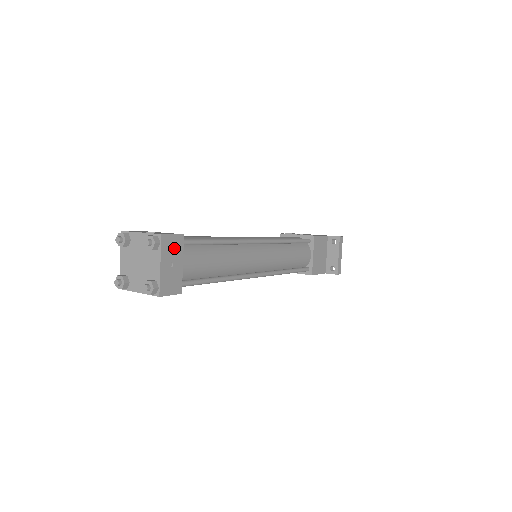
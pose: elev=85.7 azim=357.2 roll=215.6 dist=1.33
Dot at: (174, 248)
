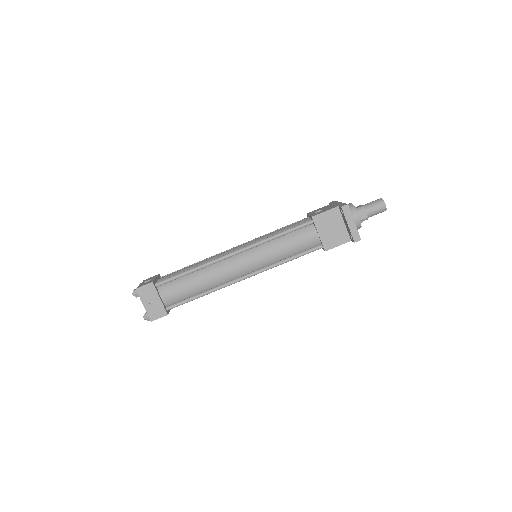
Dot at: (149, 292)
